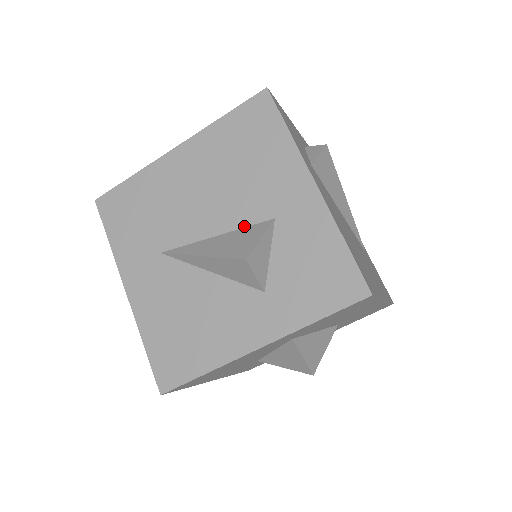
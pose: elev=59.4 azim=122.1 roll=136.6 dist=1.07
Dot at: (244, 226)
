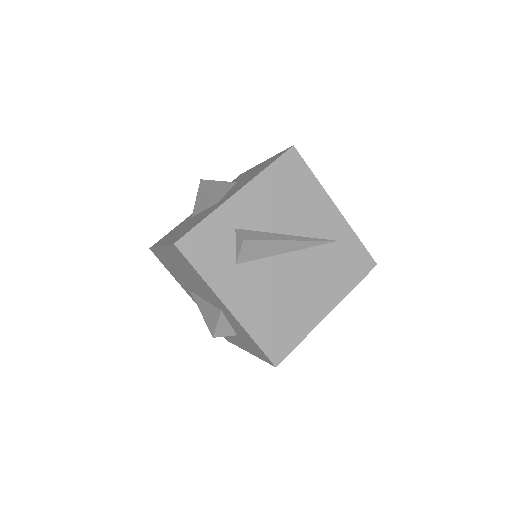
Dot at: (212, 304)
